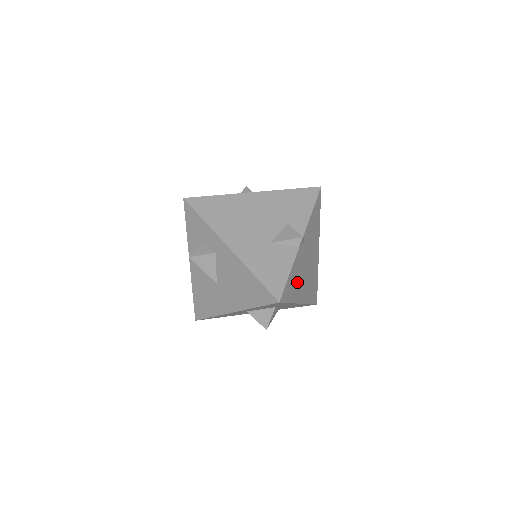
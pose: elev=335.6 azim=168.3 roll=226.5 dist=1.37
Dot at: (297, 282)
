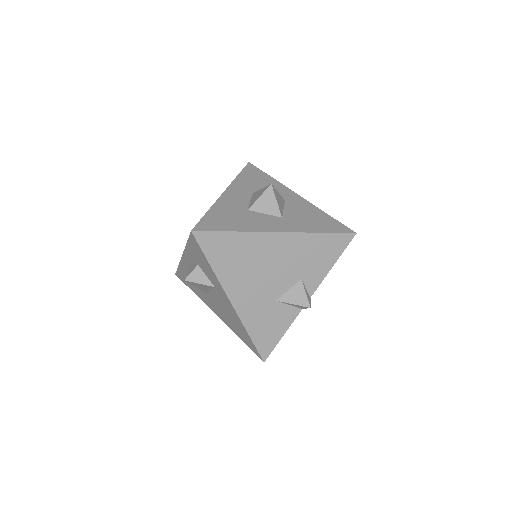
Dot at: occluded
